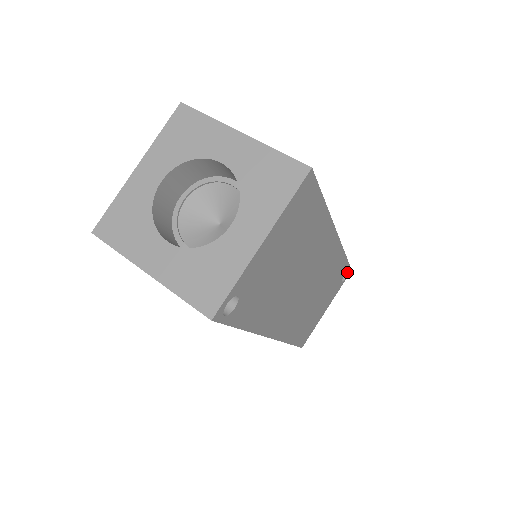
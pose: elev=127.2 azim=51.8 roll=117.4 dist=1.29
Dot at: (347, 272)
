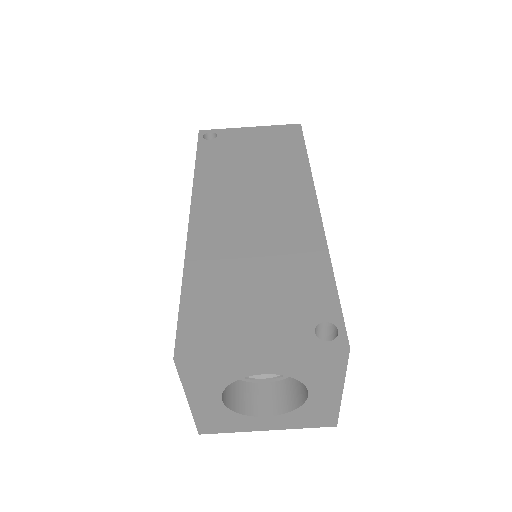
Dot at: occluded
